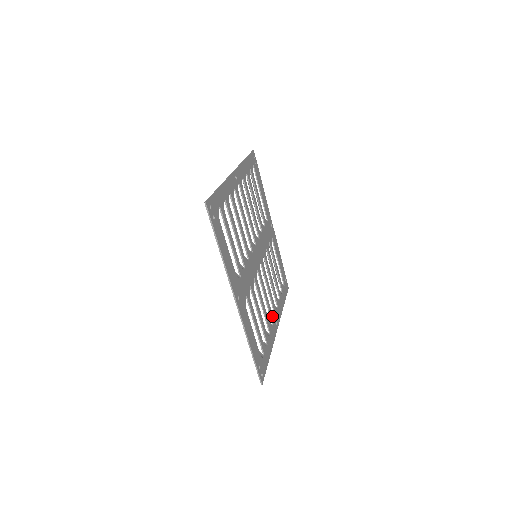
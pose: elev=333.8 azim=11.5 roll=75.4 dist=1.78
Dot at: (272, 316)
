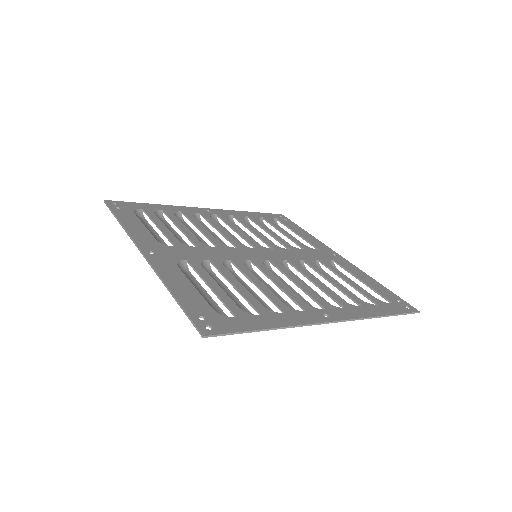
Dot at: (305, 304)
